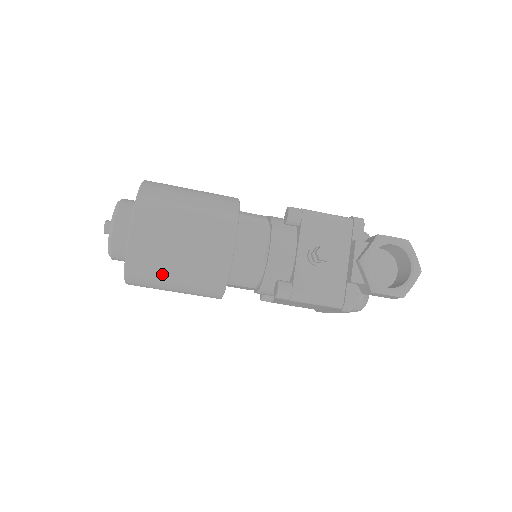
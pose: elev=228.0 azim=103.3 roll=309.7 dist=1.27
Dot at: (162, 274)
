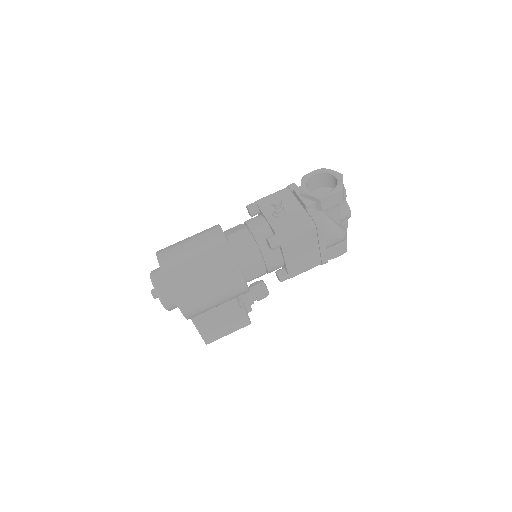
Dot at: (195, 281)
